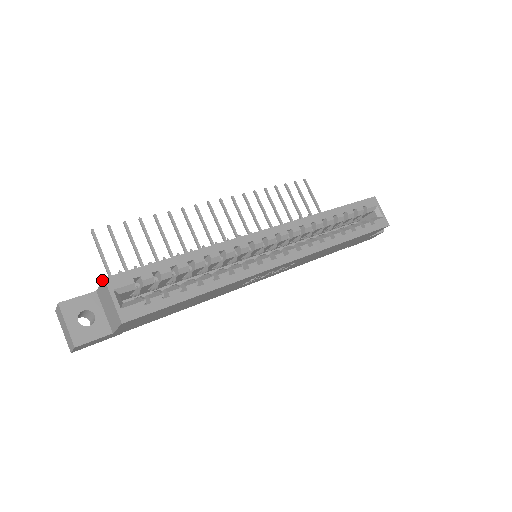
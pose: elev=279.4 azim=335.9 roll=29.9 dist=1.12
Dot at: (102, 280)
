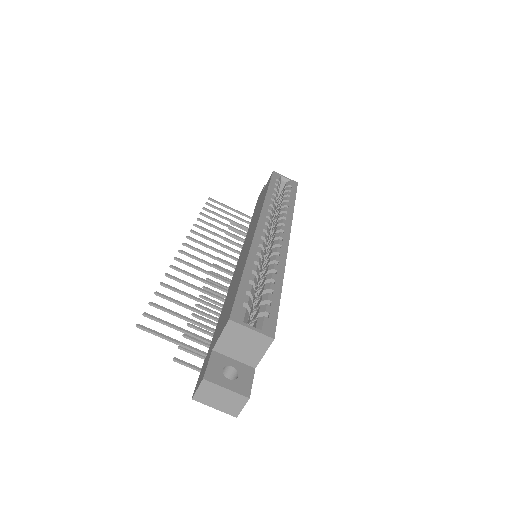
Dot at: (226, 325)
